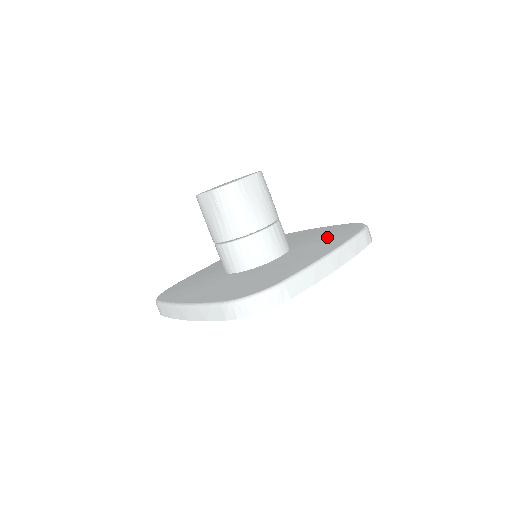
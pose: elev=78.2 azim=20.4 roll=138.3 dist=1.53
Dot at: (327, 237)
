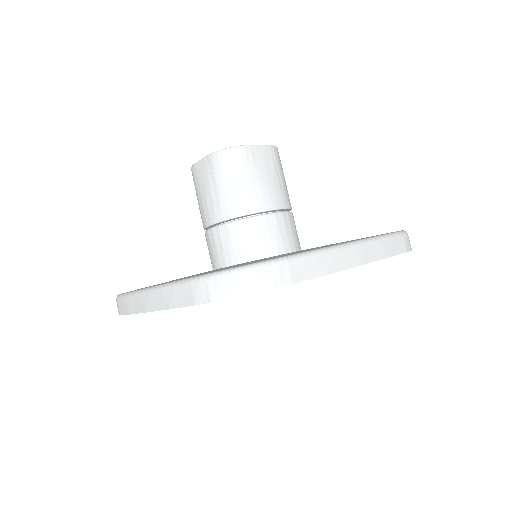
Dot at: occluded
